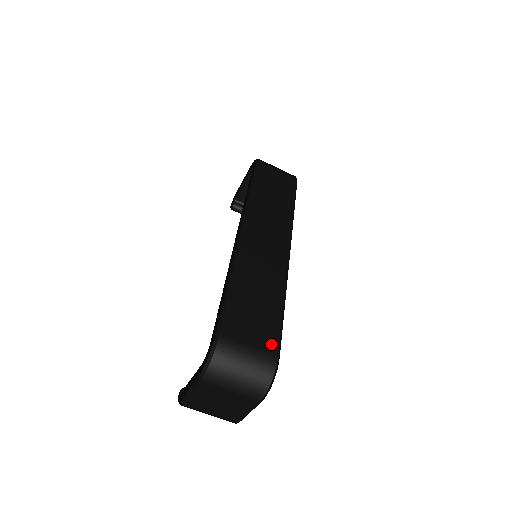
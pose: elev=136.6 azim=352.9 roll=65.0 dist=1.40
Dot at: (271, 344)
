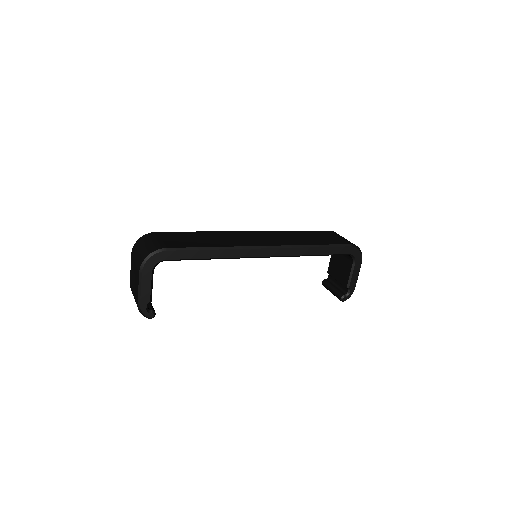
Dot at: (172, 245)
